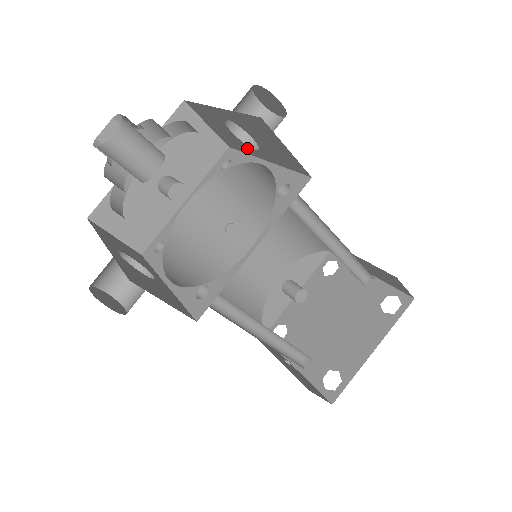
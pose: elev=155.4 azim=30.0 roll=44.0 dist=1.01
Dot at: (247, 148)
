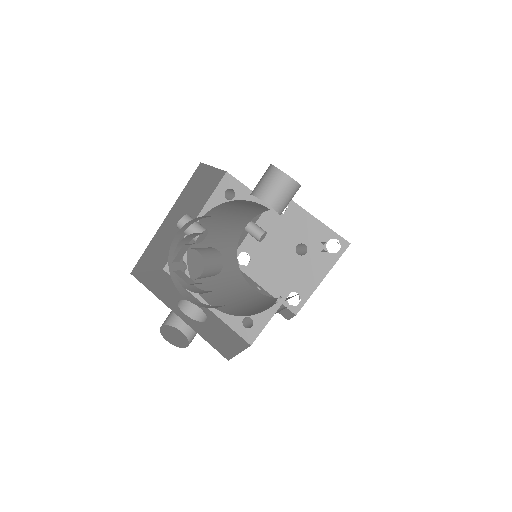
Dot at: occluded
